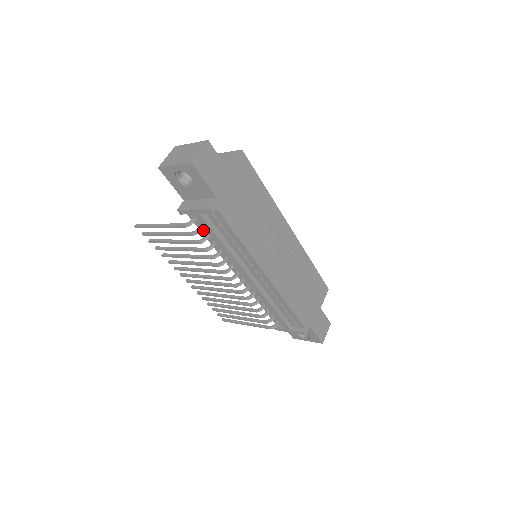
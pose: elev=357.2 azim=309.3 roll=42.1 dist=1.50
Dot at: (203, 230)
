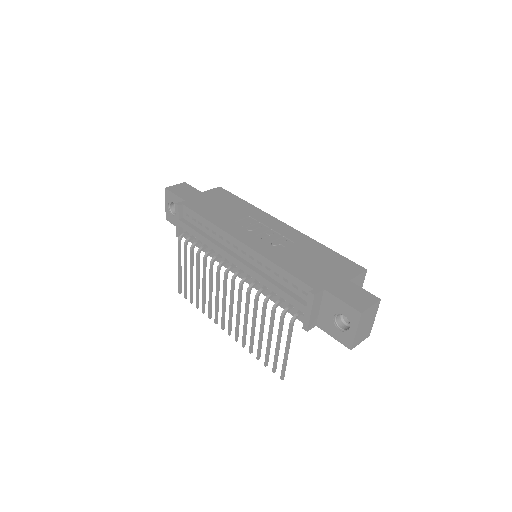
Dot at: (198, 244)
